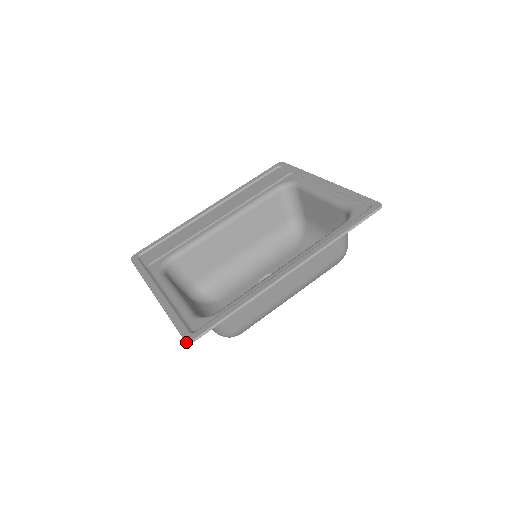
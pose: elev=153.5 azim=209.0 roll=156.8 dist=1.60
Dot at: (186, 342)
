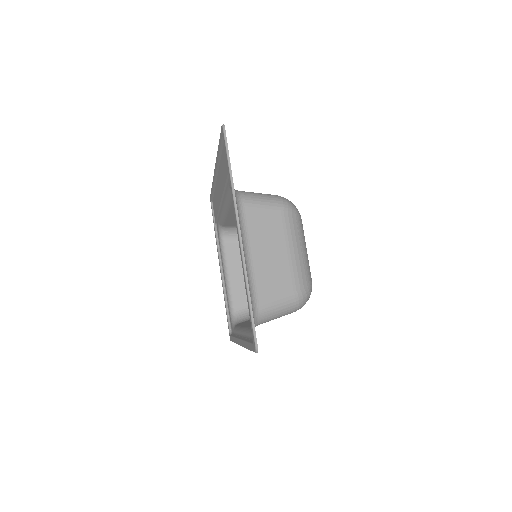
Dot at: occluded
